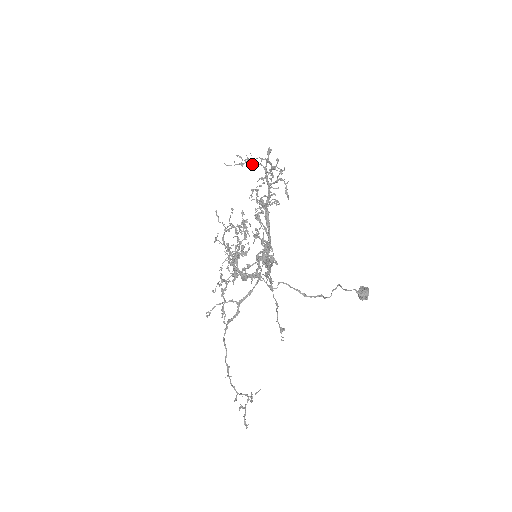
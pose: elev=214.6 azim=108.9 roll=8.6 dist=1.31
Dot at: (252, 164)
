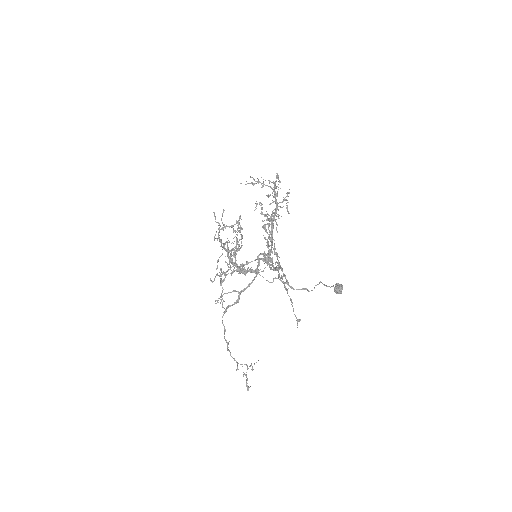
Dot at: (263, 185)
